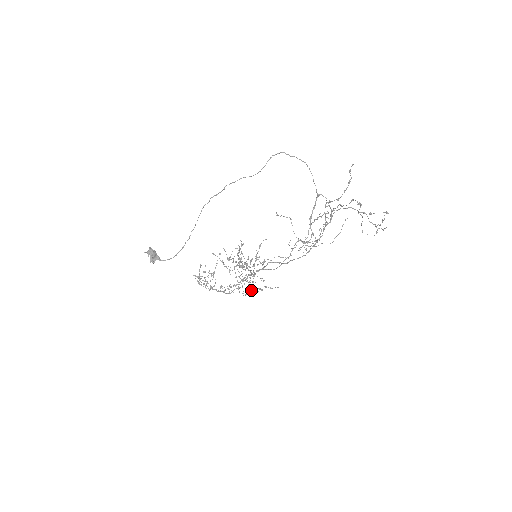
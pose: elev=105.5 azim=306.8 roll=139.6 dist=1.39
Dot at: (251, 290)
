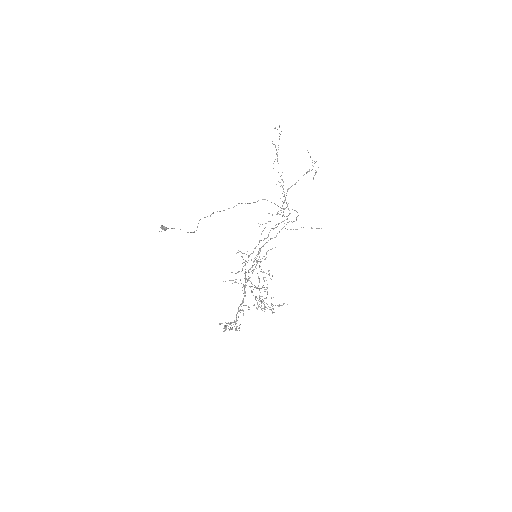
Dot at: (256, 261)
